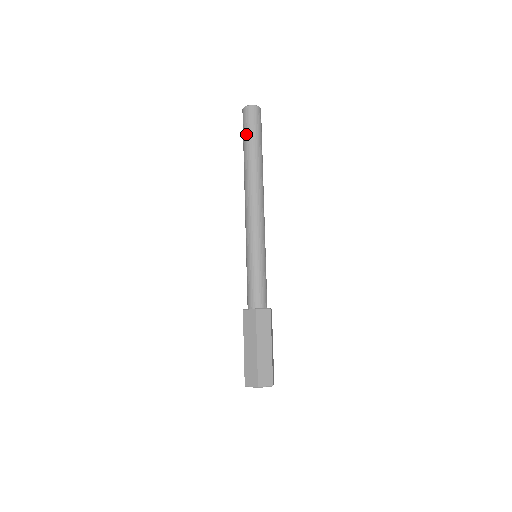
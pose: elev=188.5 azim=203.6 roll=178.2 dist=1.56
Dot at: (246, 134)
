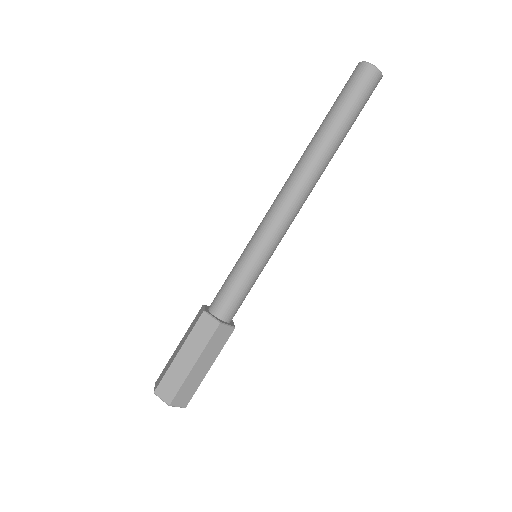
Dot at: (336, 99)
